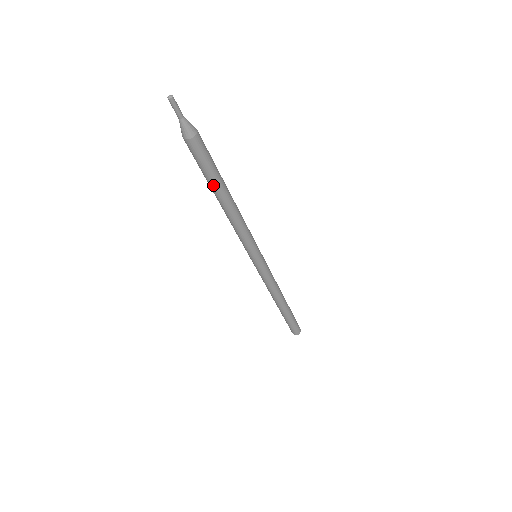
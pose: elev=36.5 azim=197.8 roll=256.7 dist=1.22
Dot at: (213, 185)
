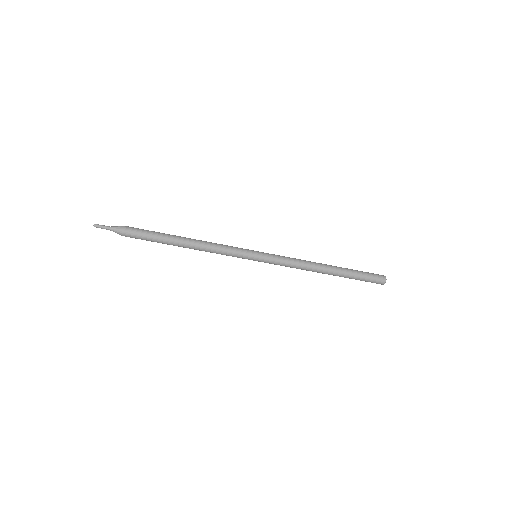
Dot at: (165, 241)
